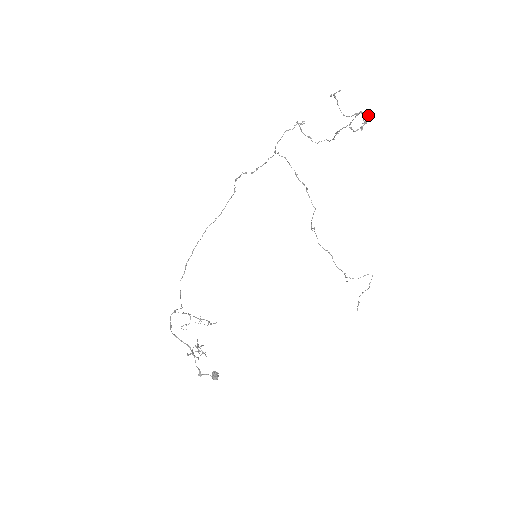
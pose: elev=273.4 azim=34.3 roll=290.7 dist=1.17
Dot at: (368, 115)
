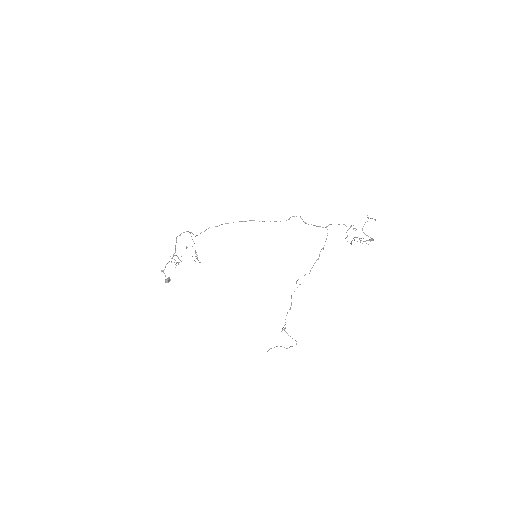
Dot at: occluded
